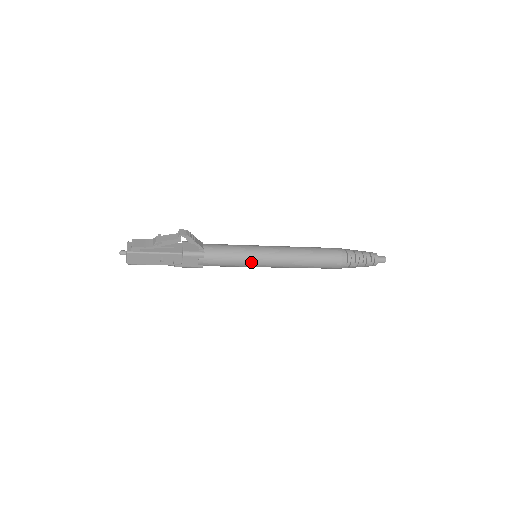
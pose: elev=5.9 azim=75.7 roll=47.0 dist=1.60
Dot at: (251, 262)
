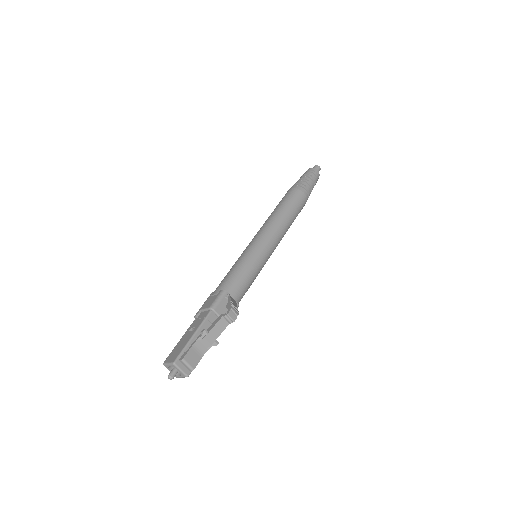
Dot at: occluded
